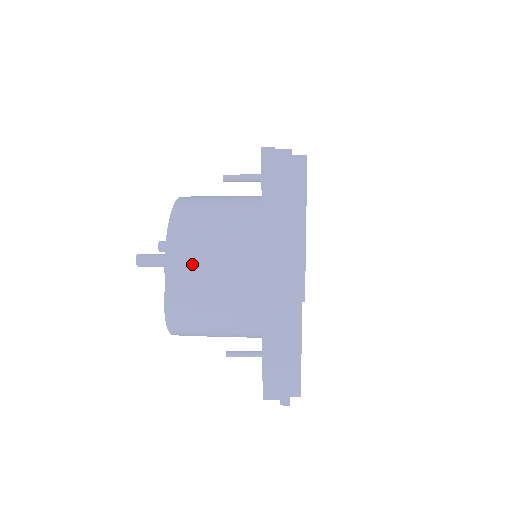
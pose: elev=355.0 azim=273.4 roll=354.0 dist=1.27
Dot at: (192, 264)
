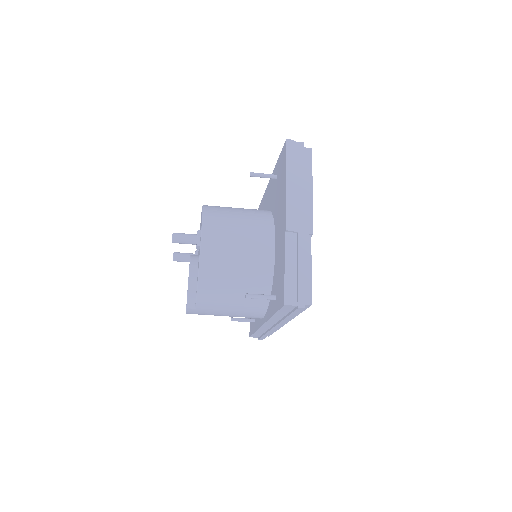
Dot at: (222, 230)
